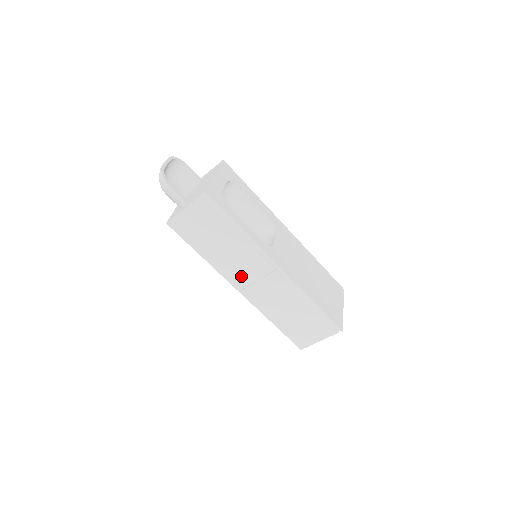
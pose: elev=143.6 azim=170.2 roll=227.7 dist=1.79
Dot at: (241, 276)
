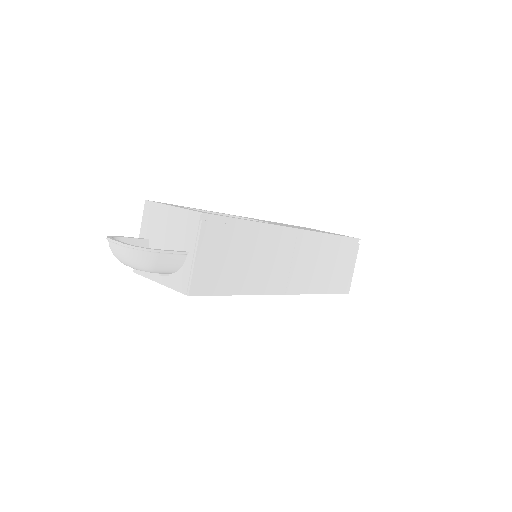
Dot at: (278, 275)
